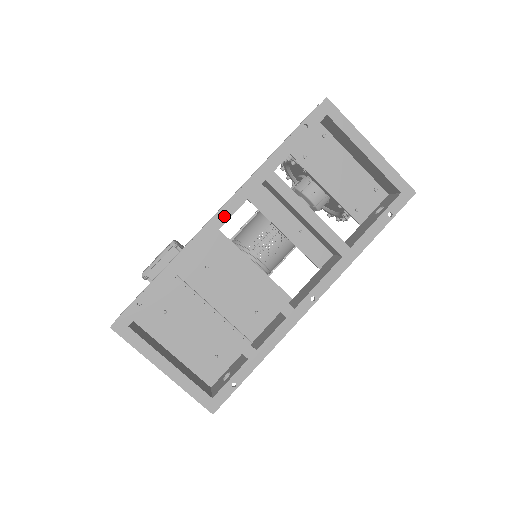
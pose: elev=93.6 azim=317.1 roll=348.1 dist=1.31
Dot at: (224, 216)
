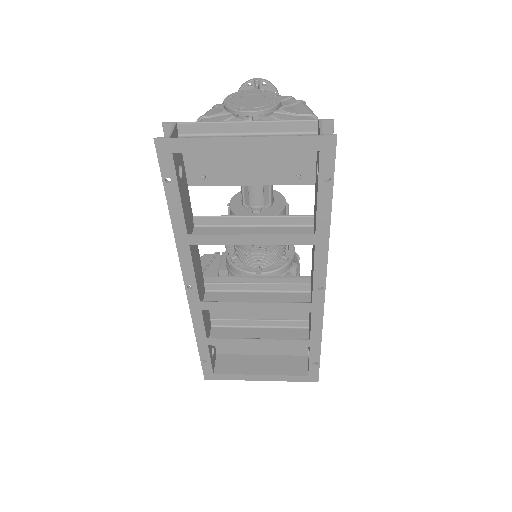
Dot at: (192, 288)
